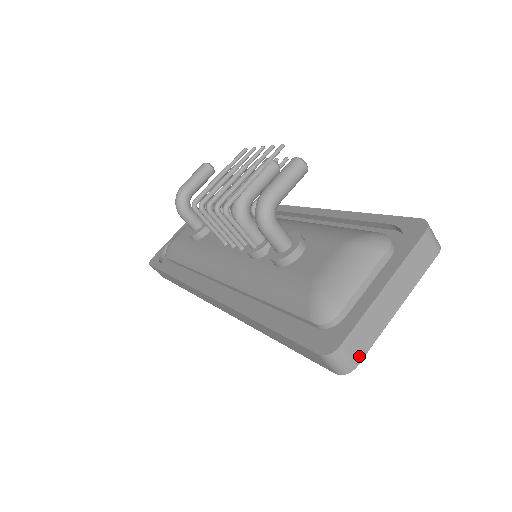
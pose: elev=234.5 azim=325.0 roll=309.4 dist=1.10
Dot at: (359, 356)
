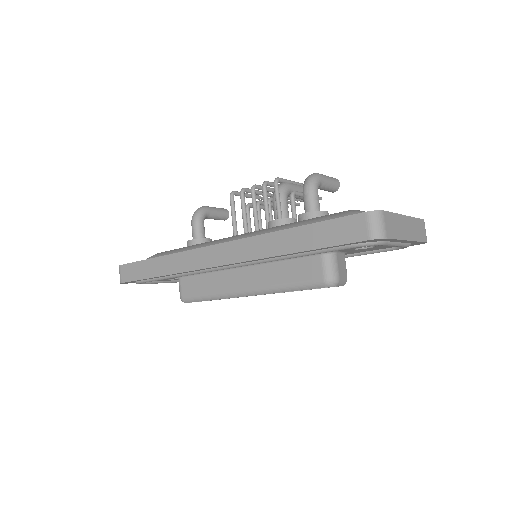
Dot at: (389, 234)
